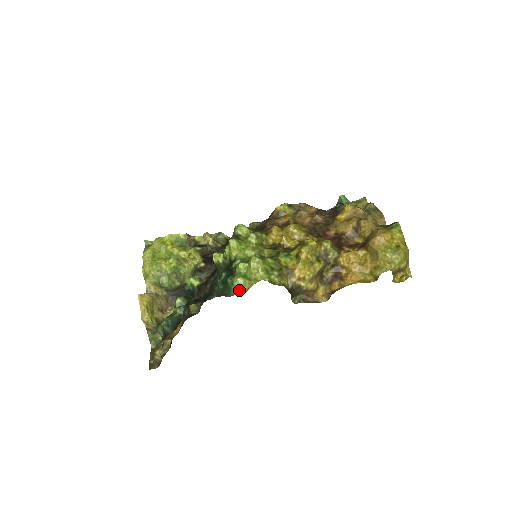
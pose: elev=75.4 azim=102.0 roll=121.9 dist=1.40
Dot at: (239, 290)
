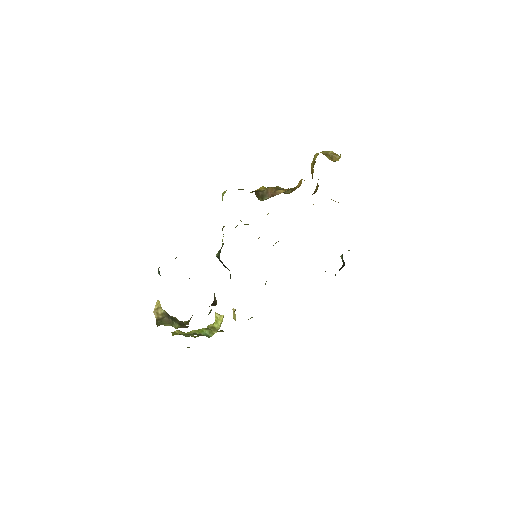
Dot at: occluded
